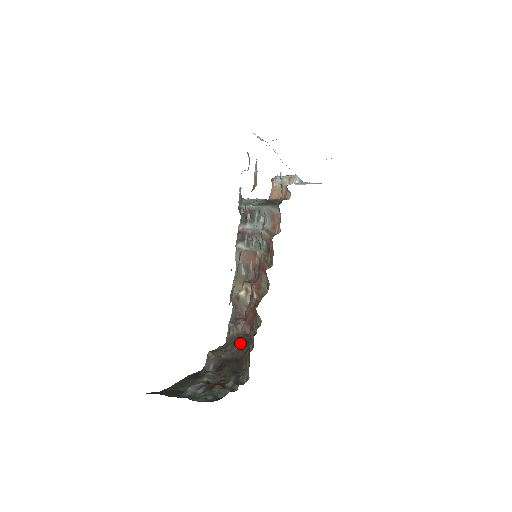
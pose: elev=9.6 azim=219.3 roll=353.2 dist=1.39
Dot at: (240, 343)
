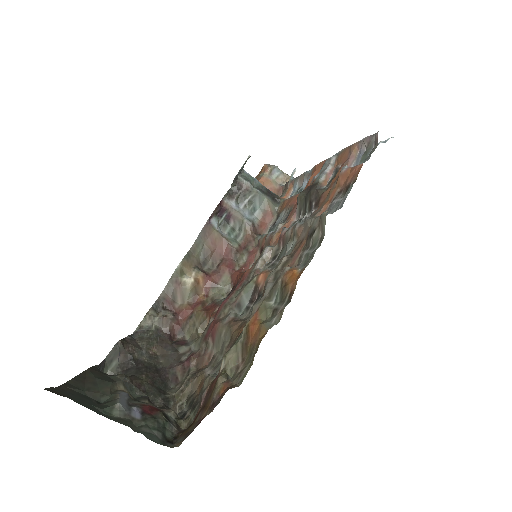
Dot at: (161, 344)
